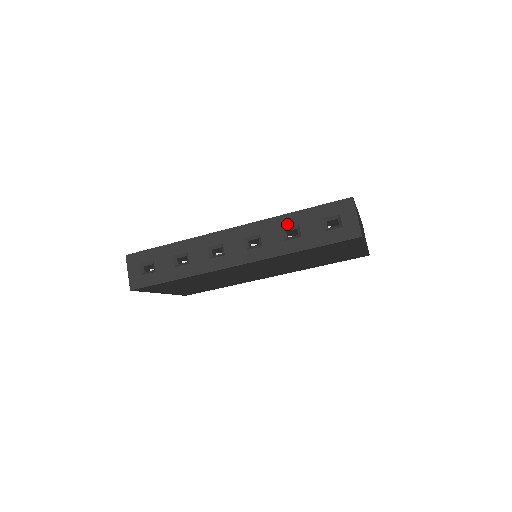
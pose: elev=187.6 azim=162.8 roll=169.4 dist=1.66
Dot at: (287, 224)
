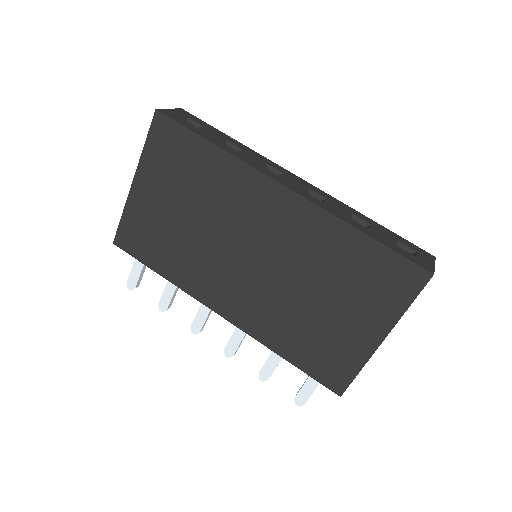
Dot at: (359, 216)
